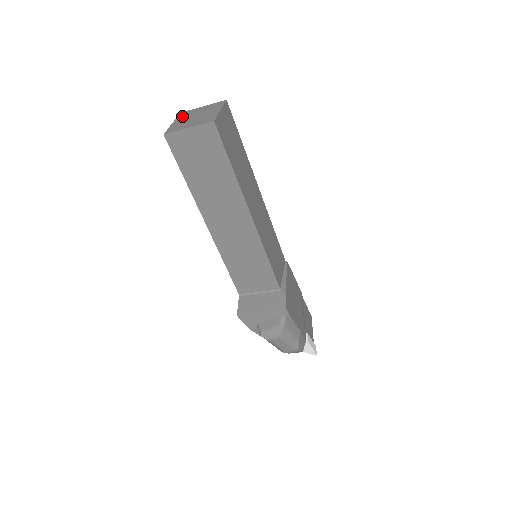
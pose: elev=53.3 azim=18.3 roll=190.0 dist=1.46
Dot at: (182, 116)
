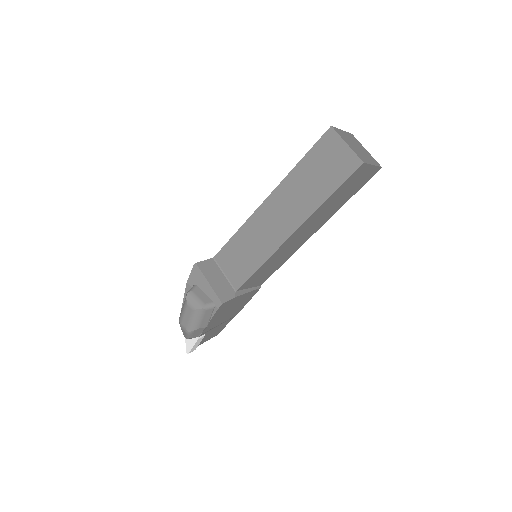
Dot at: (351, 136)
